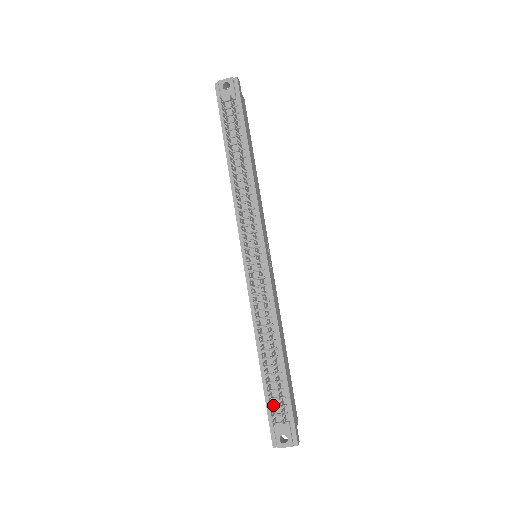
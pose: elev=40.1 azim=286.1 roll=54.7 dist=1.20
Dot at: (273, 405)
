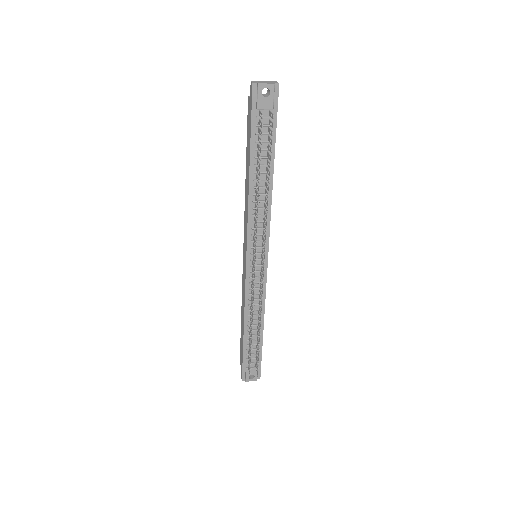
Dot at: (248, 358)
